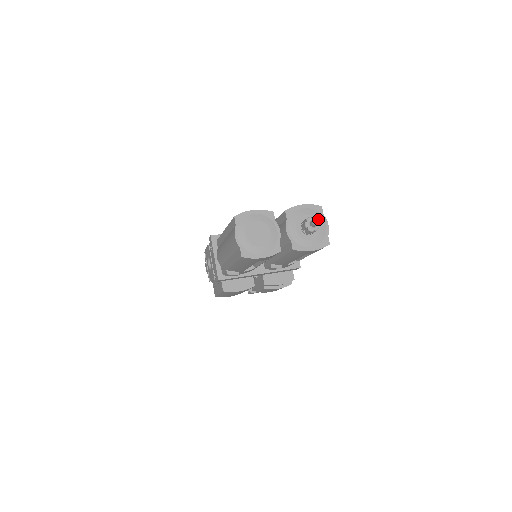
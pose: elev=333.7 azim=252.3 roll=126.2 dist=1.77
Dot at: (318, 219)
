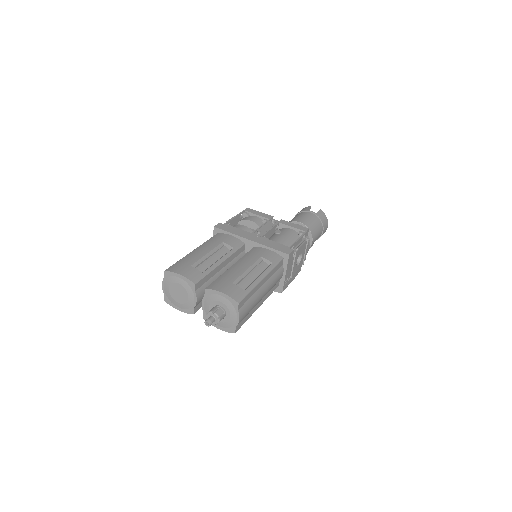
Dot at: (209, 323)
